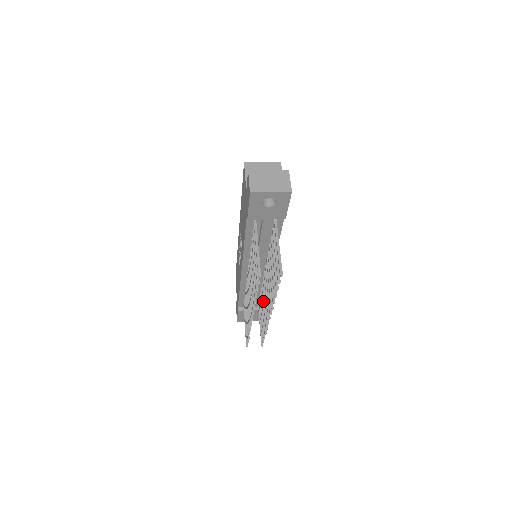
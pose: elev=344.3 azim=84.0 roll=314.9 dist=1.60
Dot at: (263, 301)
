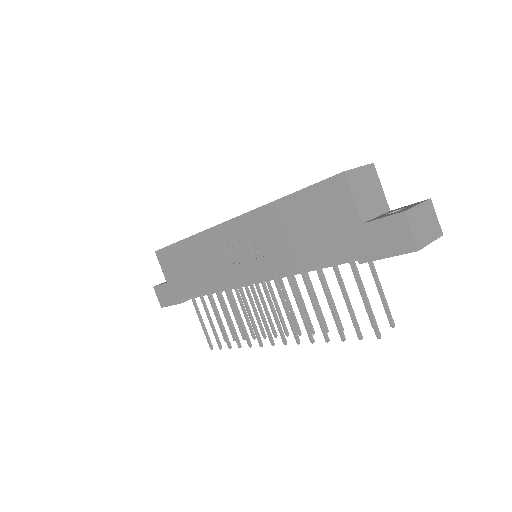
Dot at: (252, 303)
